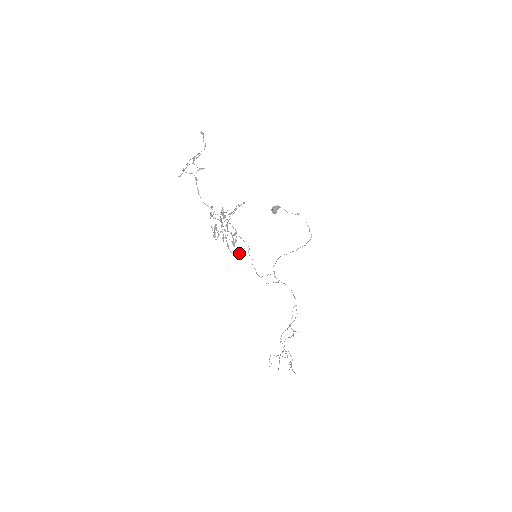
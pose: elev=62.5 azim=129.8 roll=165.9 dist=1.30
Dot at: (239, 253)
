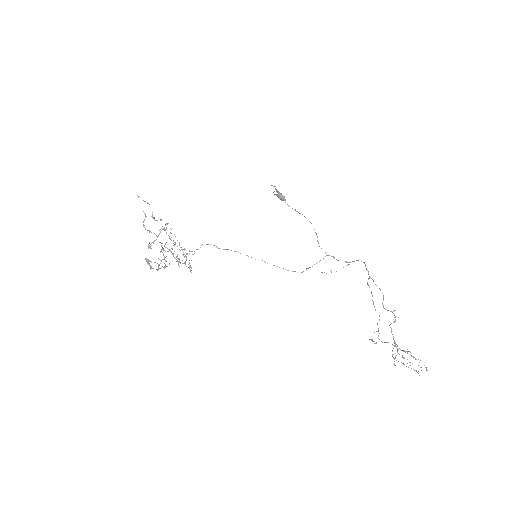
Dot at: occluded
